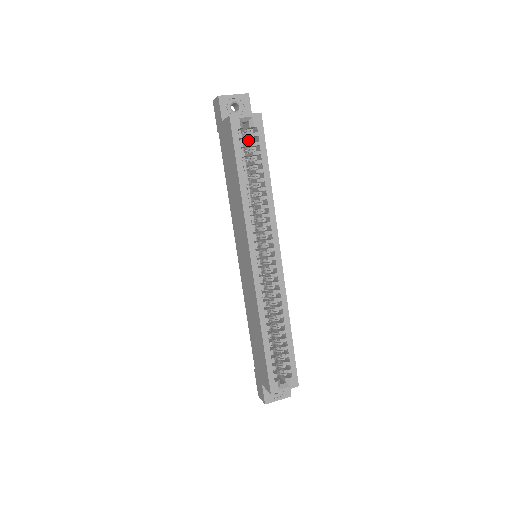
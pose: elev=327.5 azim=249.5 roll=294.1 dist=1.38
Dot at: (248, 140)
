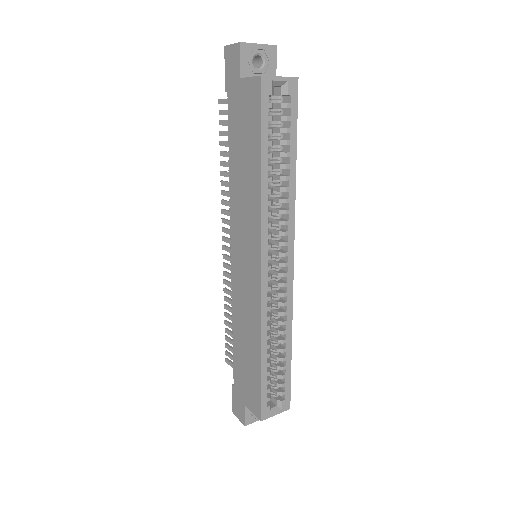
Dot at: occluded
